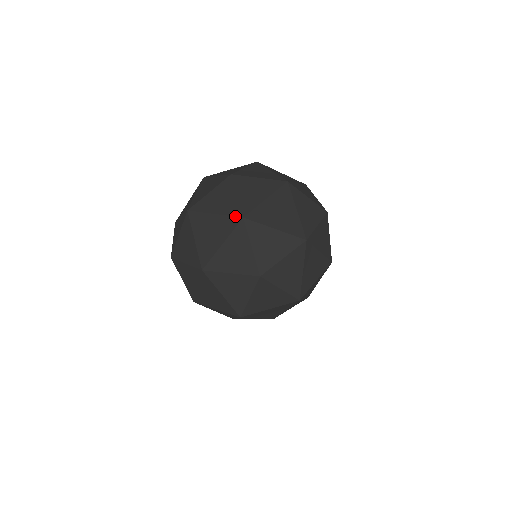
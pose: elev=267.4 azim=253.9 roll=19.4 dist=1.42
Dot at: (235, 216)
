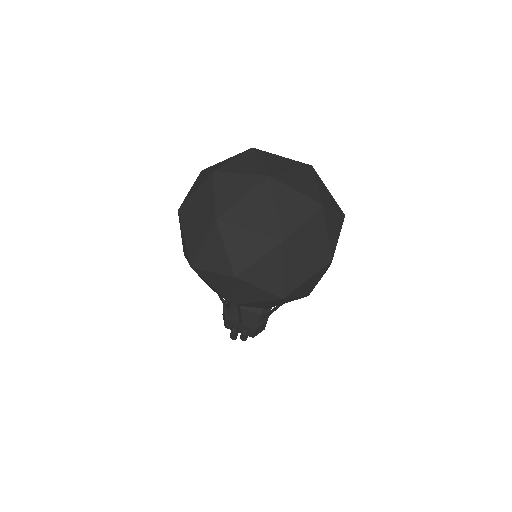
Dot at: (262, 181)
